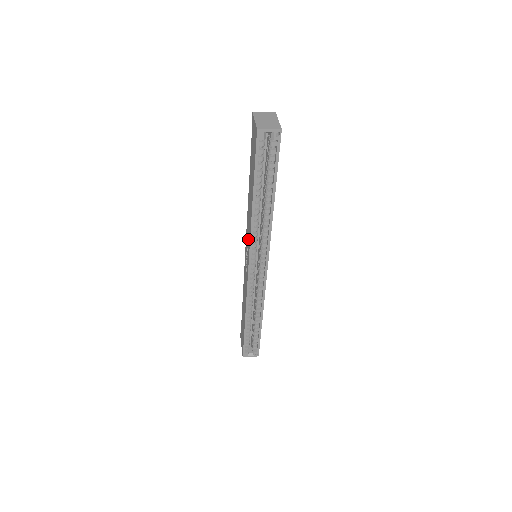
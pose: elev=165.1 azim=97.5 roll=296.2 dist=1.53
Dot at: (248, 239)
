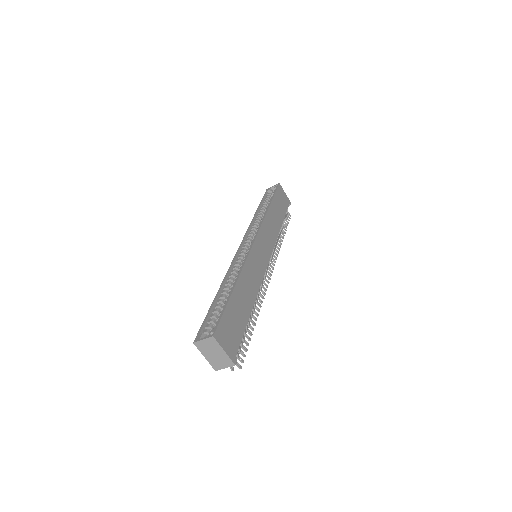
Dot at: occluded
